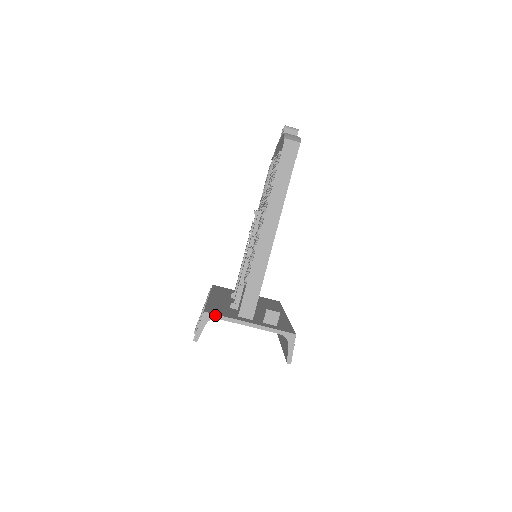
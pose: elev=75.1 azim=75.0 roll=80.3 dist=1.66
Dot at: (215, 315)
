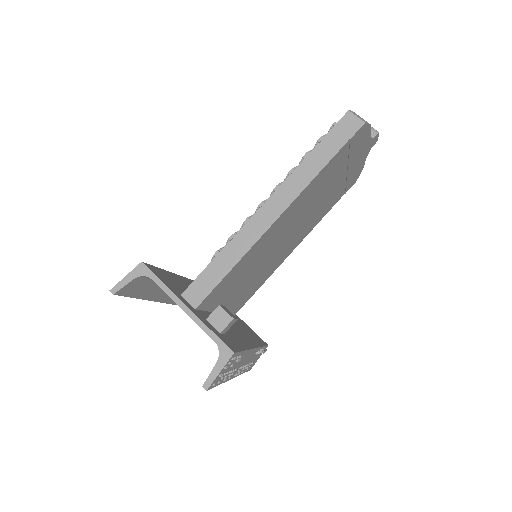
Dot at: (151, 273)
